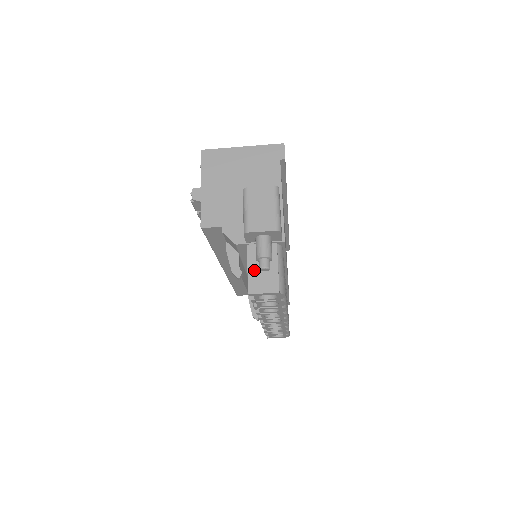
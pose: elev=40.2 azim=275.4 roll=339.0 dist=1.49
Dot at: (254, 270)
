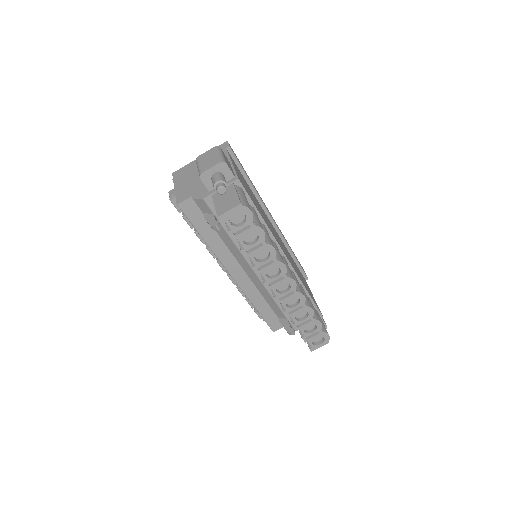
Dot at: (219, 203)
